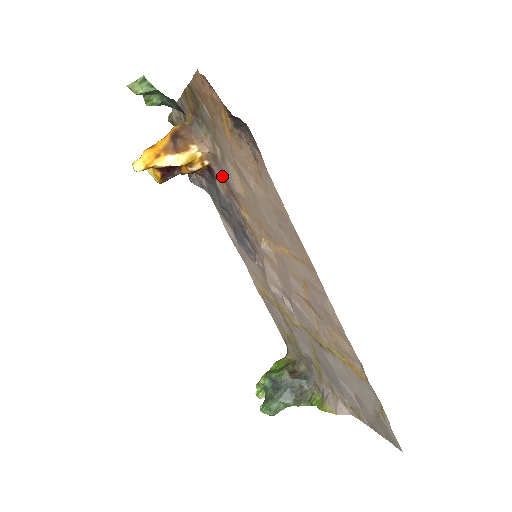
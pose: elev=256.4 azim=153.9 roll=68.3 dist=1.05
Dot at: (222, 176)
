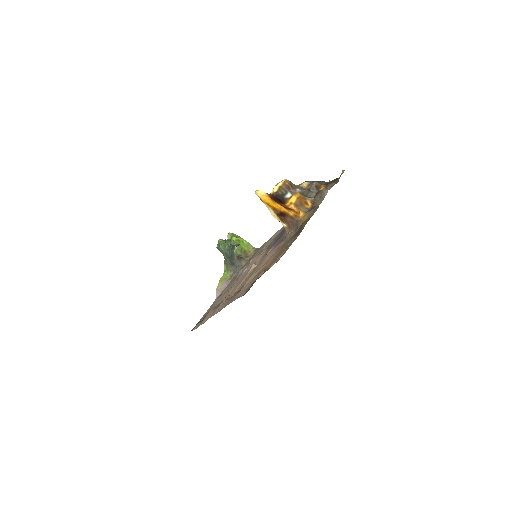
Dot at: occluded
